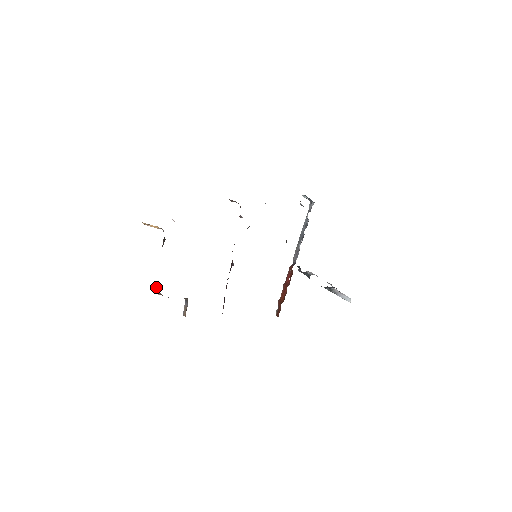
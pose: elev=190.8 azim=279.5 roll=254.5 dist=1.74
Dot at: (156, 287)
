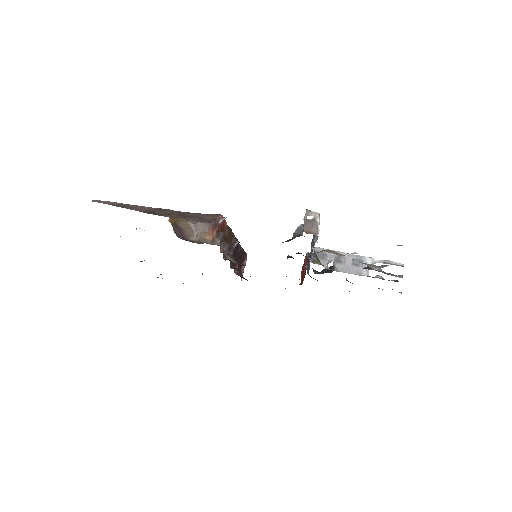
Dot at: occluded
